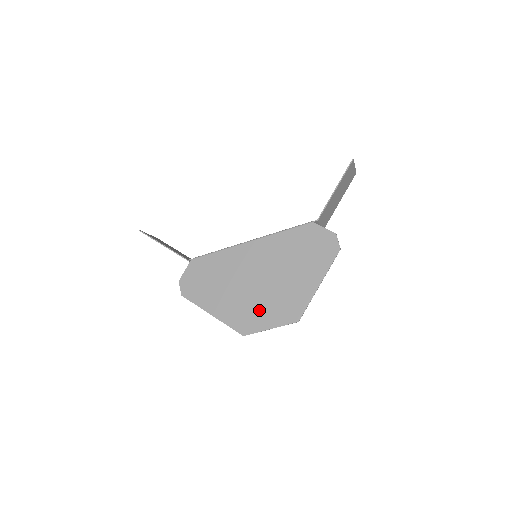
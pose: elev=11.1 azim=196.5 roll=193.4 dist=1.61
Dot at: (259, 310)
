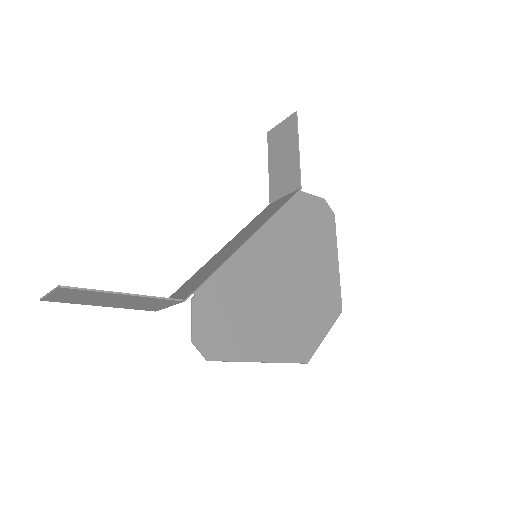
Dot at: (306, 320)
